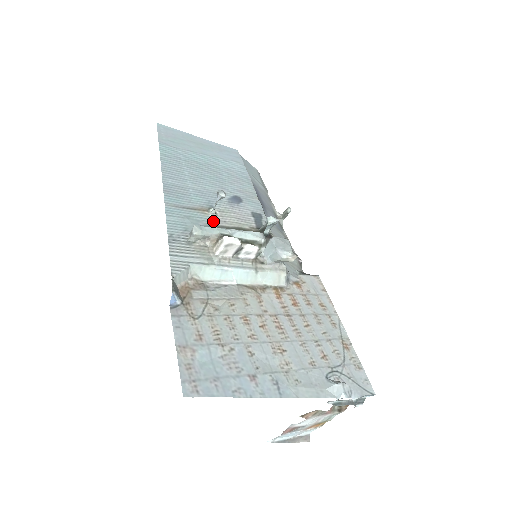
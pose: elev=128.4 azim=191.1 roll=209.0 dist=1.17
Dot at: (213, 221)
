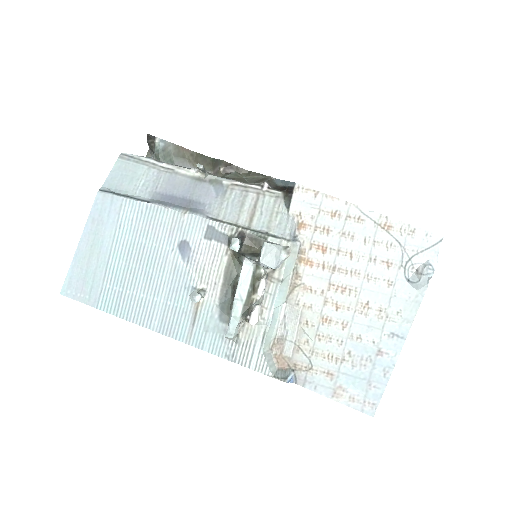
Dot at: (213, 299)
